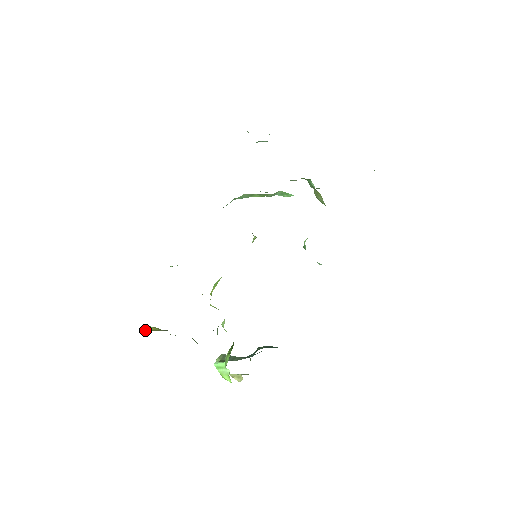
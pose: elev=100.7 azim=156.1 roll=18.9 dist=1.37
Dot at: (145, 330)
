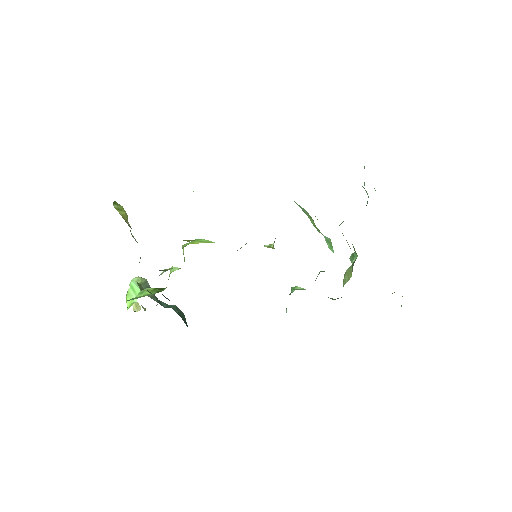
Dot at: (117, 208)
